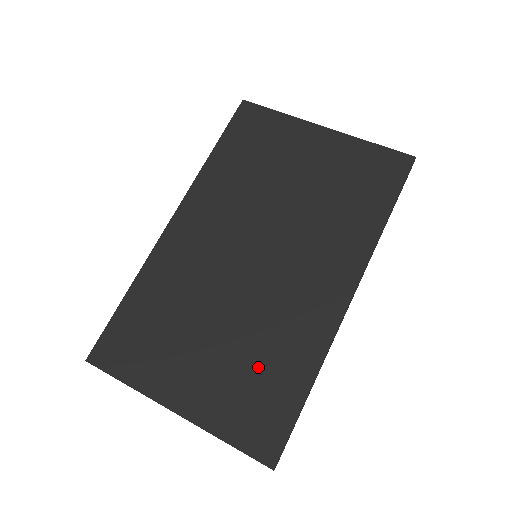
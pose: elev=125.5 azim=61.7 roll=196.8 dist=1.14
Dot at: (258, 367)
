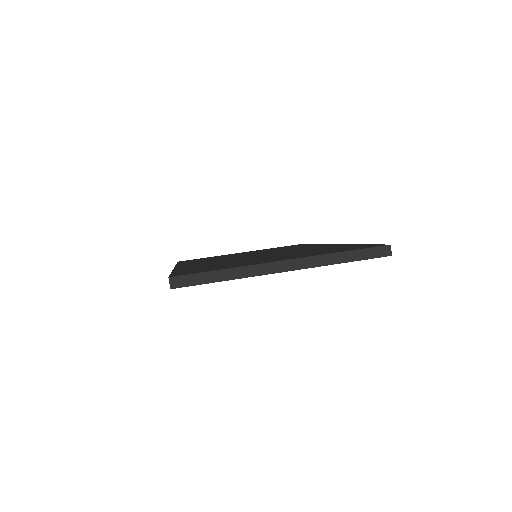
Dot at: occluded
